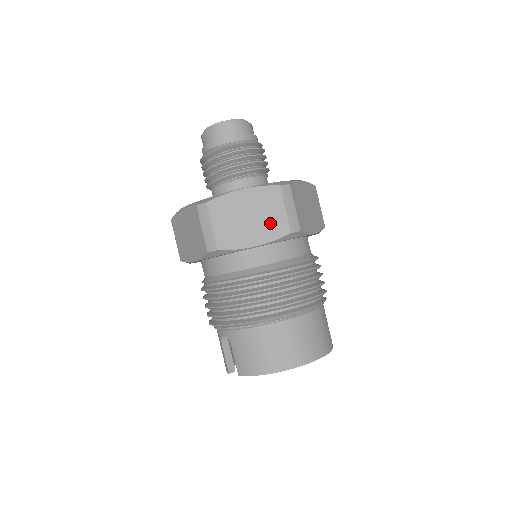
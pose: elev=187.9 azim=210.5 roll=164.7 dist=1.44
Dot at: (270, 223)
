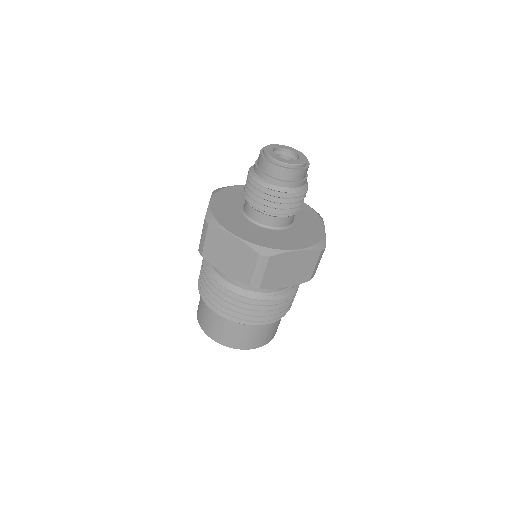
Dot at: (240, 270)
